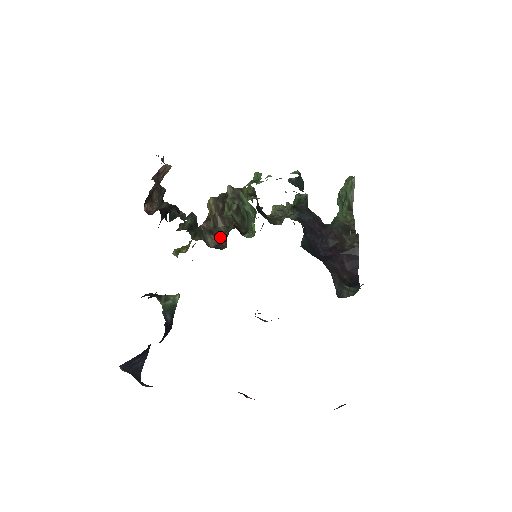
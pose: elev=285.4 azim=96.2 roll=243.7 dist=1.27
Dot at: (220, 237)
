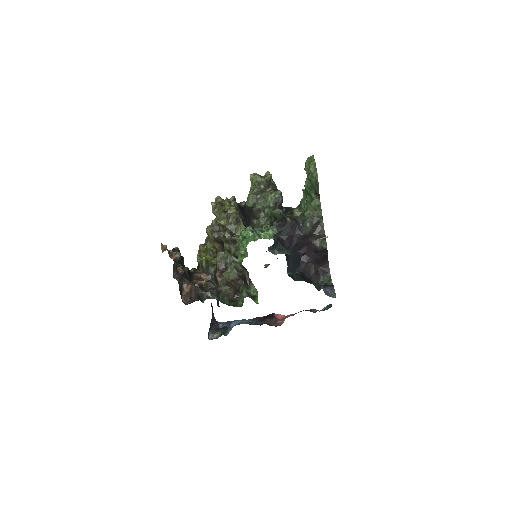
Dot at: (235, 289)
